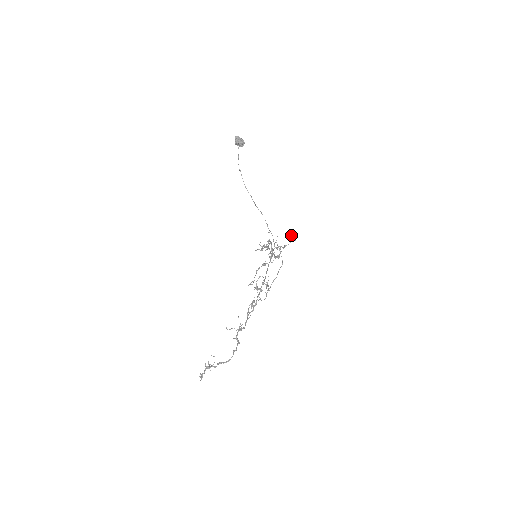
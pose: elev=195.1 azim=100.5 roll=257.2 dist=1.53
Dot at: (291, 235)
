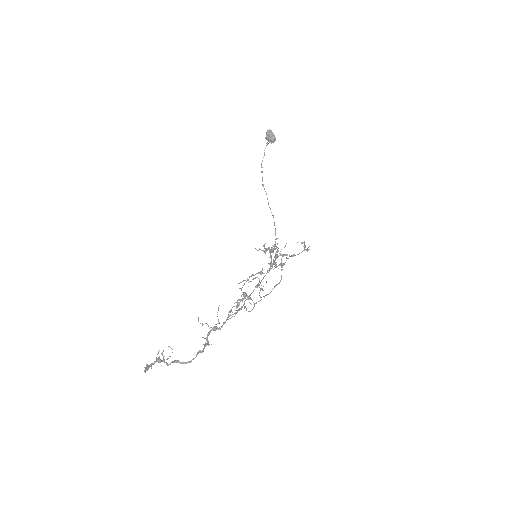
Dot at: (304, 245)
